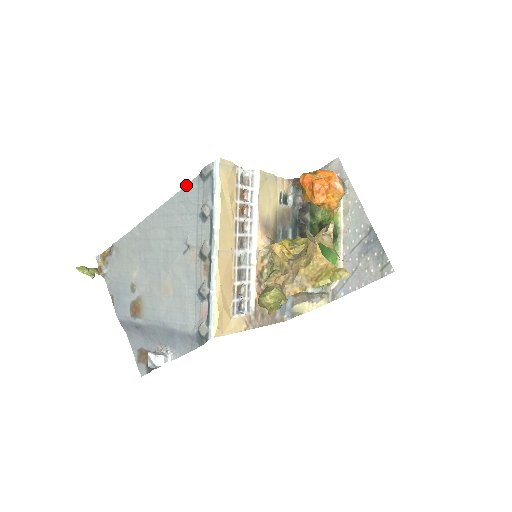
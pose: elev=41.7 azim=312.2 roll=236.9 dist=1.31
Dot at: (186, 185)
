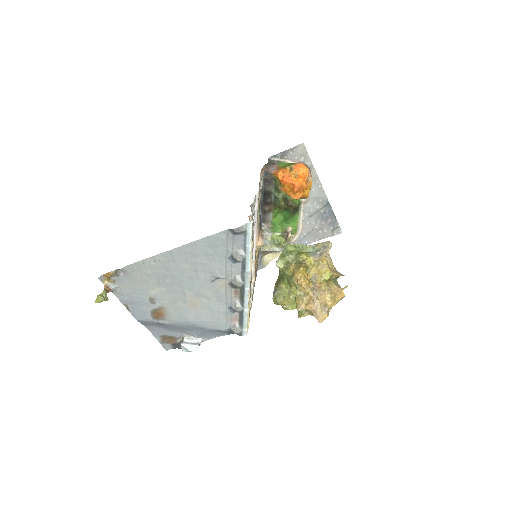
Dot at: (213, 234)
